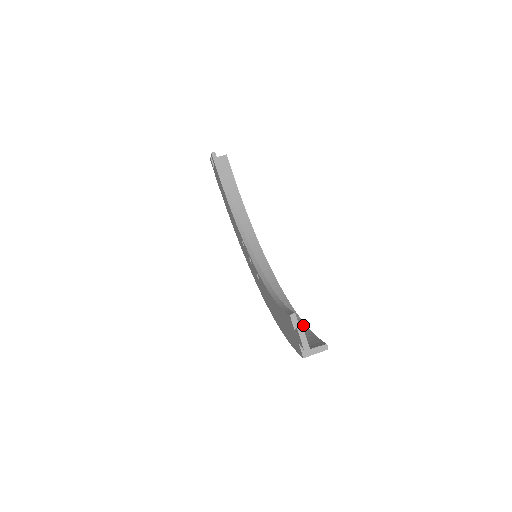
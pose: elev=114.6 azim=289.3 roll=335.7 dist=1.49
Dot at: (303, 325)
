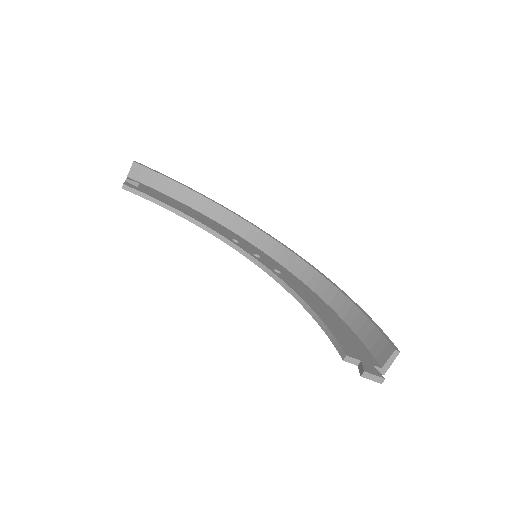
Dot at: (354, 308)
